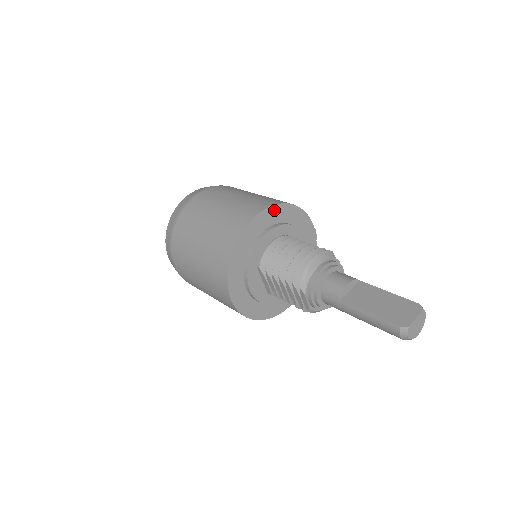
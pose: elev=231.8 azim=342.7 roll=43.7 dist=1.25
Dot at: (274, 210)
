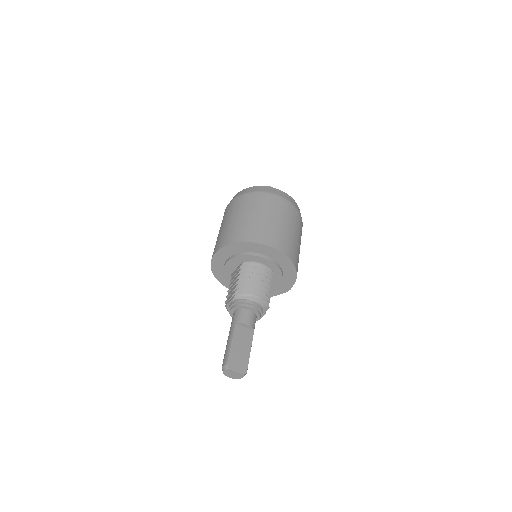
Dot at: (285, 258)
